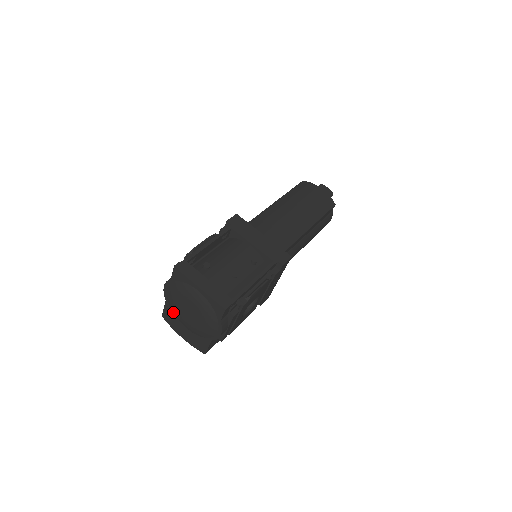
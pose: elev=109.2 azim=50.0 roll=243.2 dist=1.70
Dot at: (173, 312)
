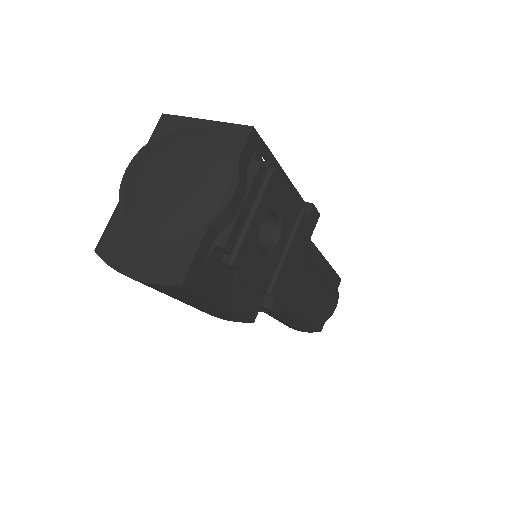
Dot at: (128, 215)
